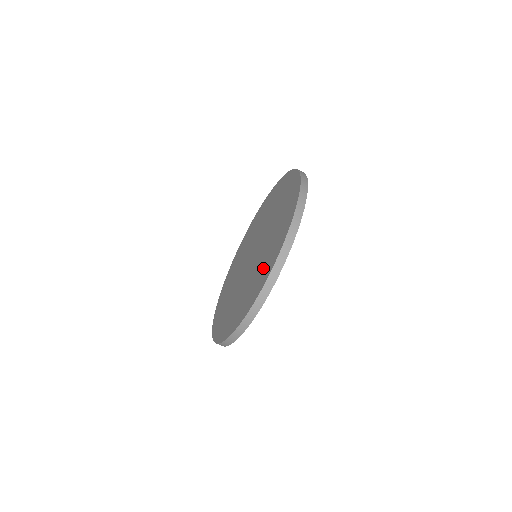
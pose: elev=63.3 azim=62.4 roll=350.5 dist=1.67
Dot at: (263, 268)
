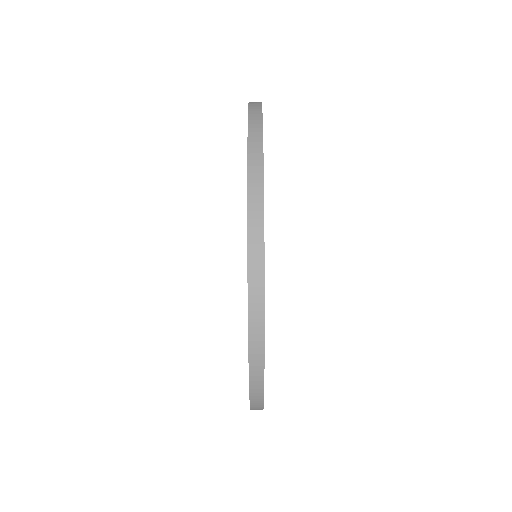
Dot at: occluded
